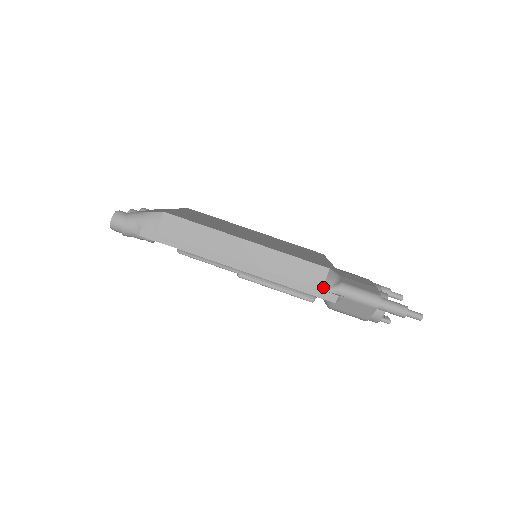
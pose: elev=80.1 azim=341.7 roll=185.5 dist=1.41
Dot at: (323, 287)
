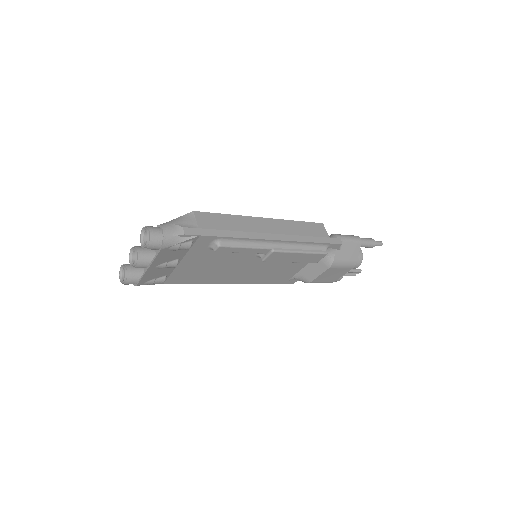
Dot at: (329, 236)
